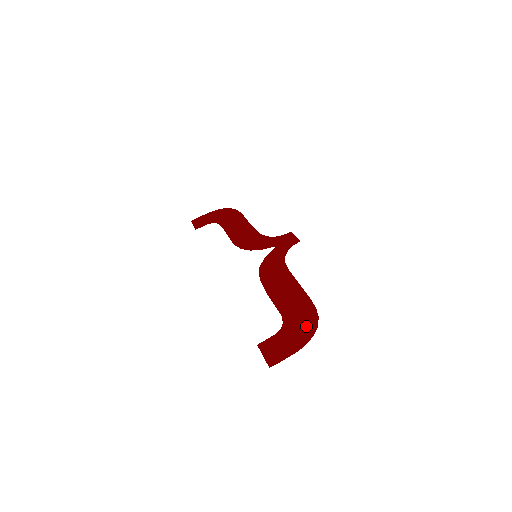
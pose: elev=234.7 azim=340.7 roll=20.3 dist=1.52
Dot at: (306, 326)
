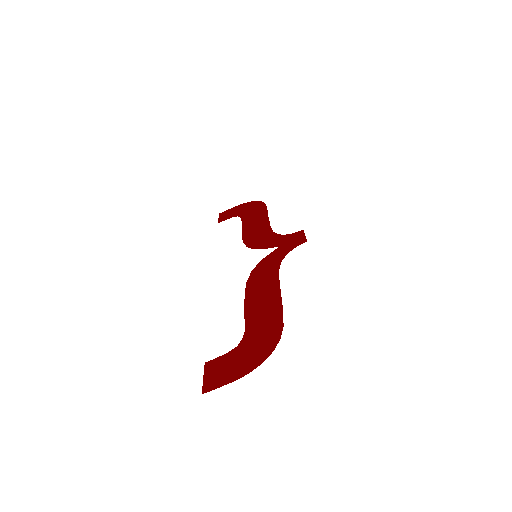
Dot at: (262, 348)
